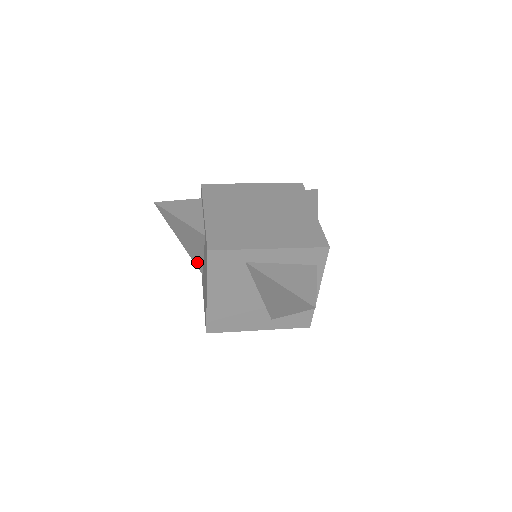
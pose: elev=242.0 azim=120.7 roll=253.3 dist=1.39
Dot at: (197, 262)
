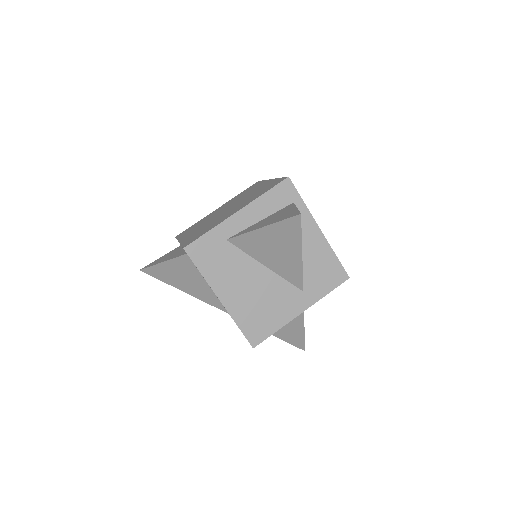
Dot at: (213, 302)
